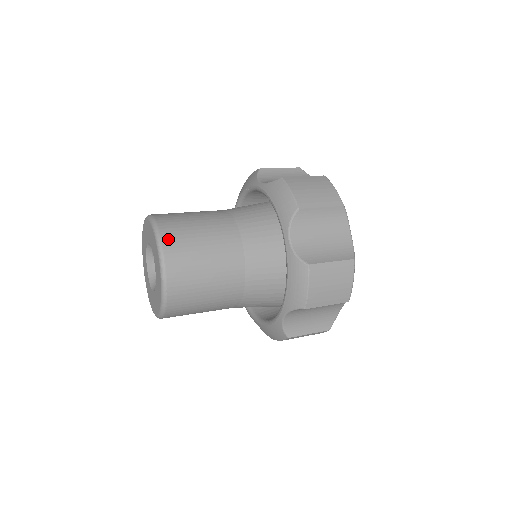
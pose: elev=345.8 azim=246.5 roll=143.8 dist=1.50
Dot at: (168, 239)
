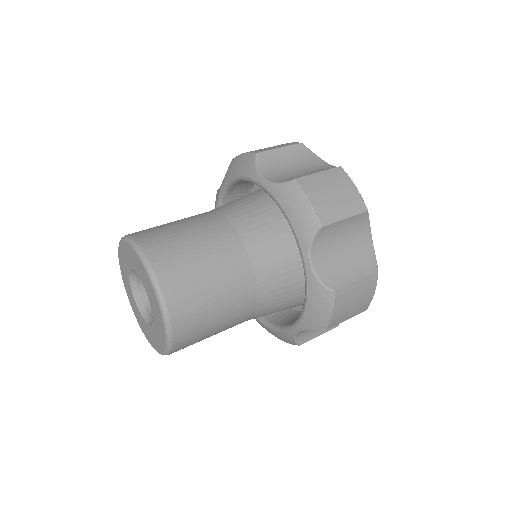
Dot at: (167, 281)
